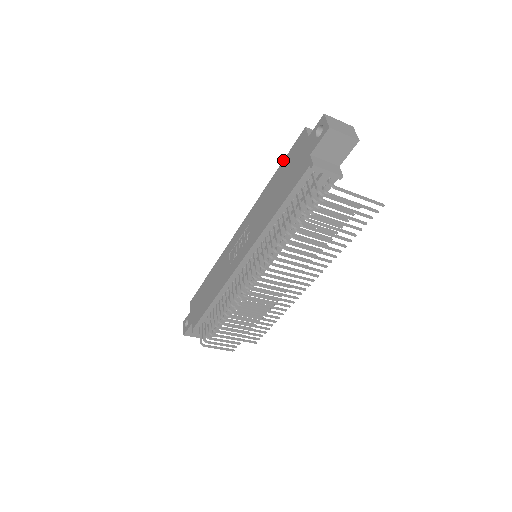
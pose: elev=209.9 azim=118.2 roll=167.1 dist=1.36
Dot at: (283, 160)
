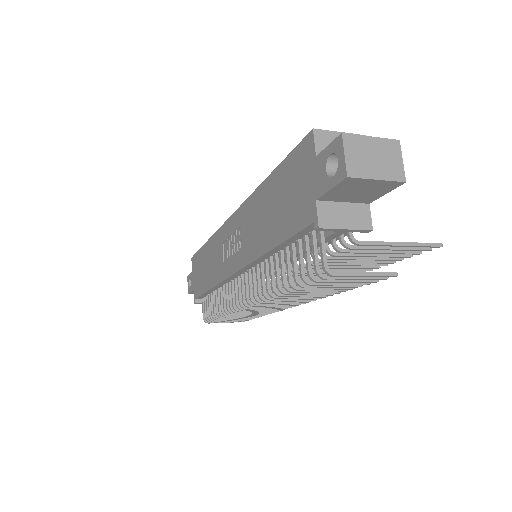
Dot at: occluded
